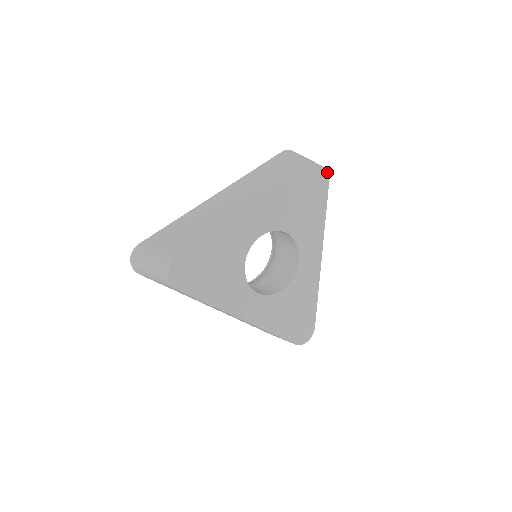
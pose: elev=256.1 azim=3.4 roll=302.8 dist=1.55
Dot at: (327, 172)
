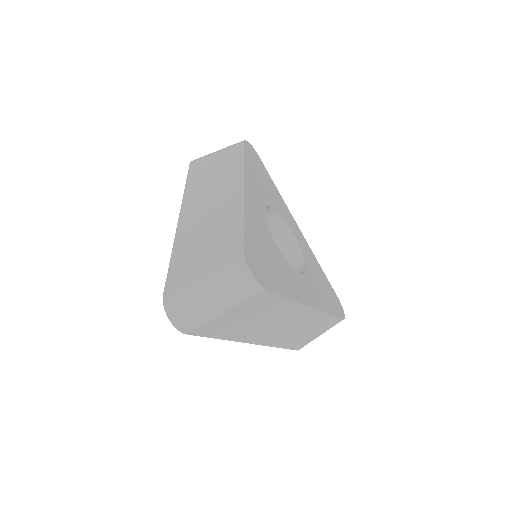
Dot at: (252, 147)
